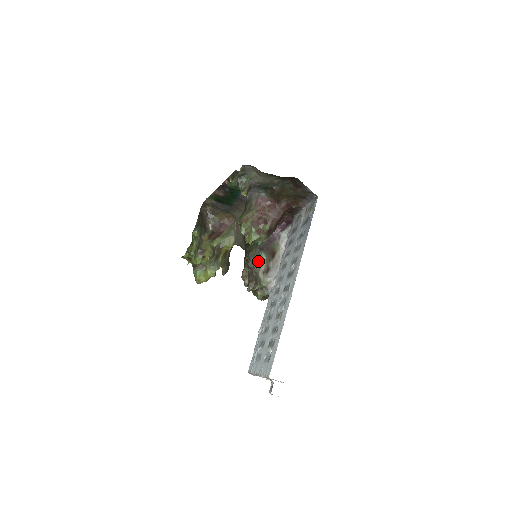
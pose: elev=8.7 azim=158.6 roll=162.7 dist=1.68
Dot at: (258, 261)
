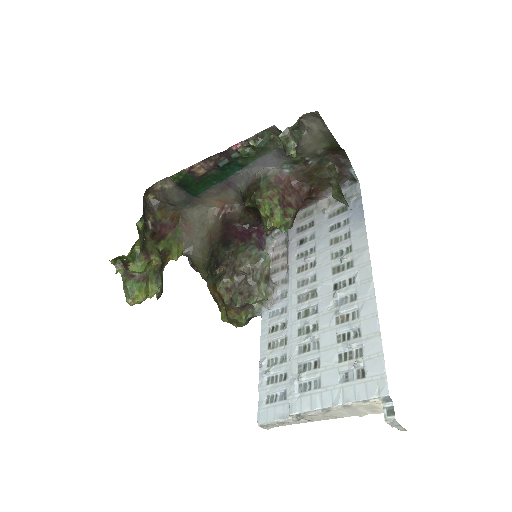
Dot at: (260, 262)
